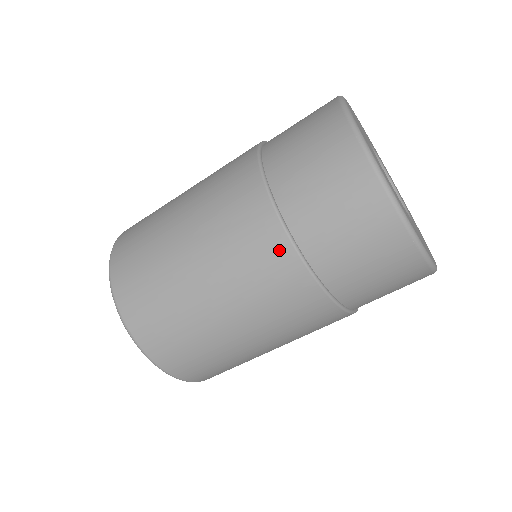
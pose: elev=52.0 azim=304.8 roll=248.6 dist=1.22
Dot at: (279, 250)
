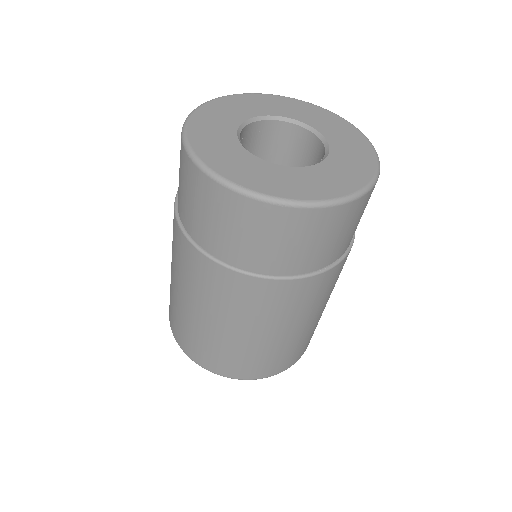
Dot at: (308, 285)
